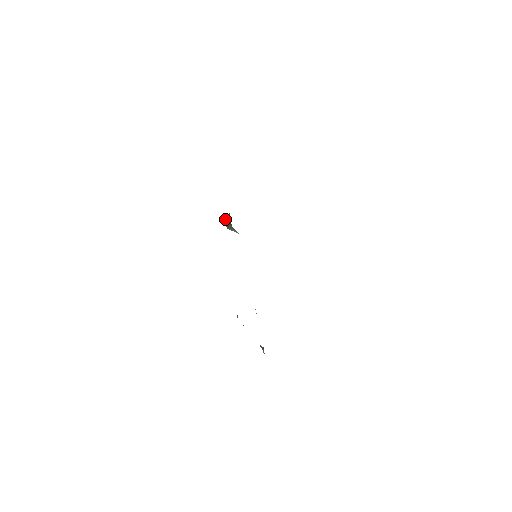
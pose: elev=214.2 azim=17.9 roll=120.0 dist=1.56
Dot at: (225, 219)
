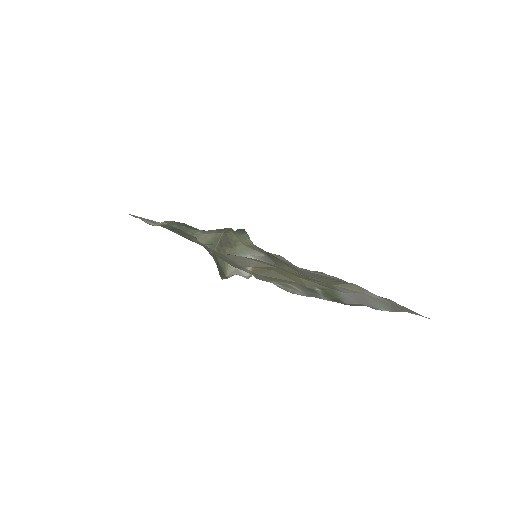
Dot at: (219, 273)
